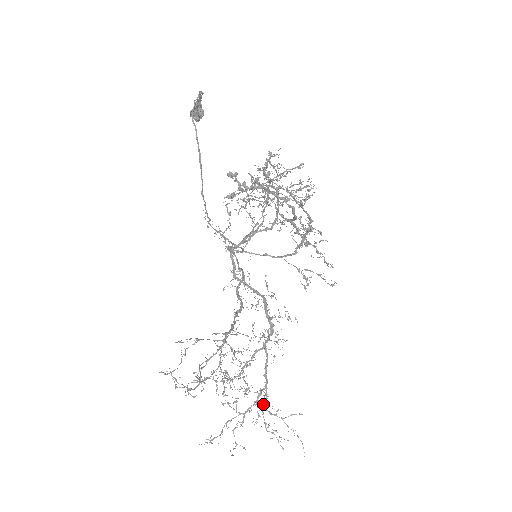
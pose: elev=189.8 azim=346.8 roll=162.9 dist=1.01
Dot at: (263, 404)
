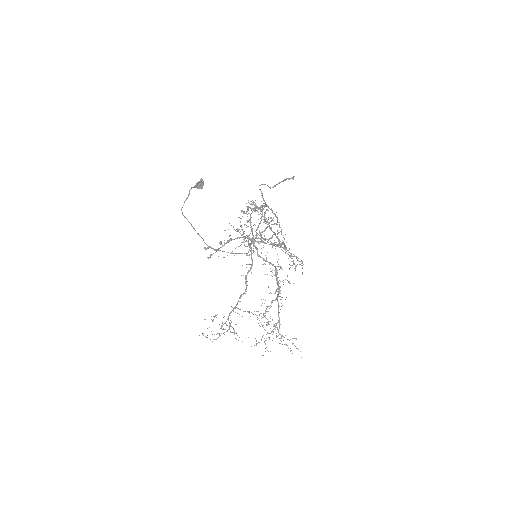
Dot at: (278, 331)
